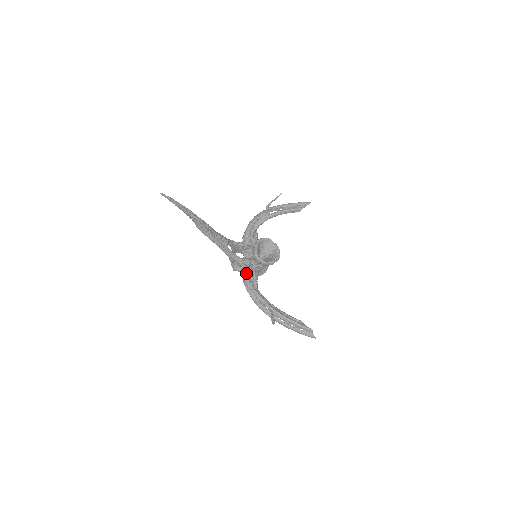
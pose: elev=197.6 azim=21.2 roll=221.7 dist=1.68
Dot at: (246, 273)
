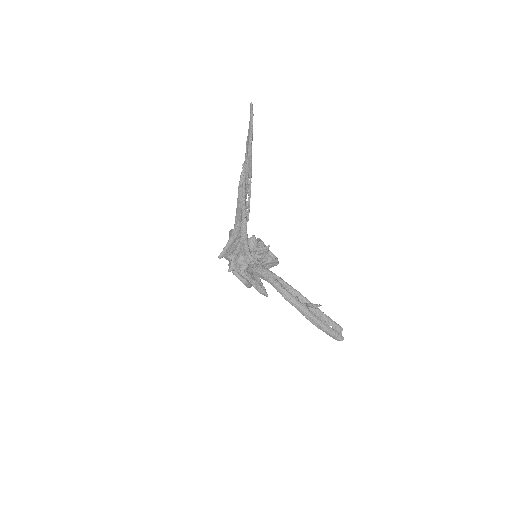
Dot at: occluded
